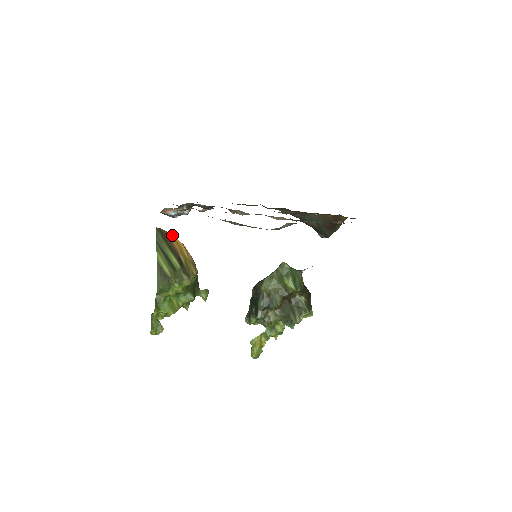
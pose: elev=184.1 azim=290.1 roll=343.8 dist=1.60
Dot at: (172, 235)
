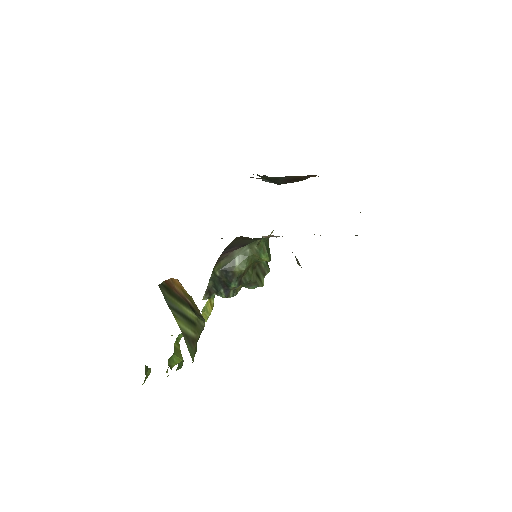
Dot at: (171, 279)
